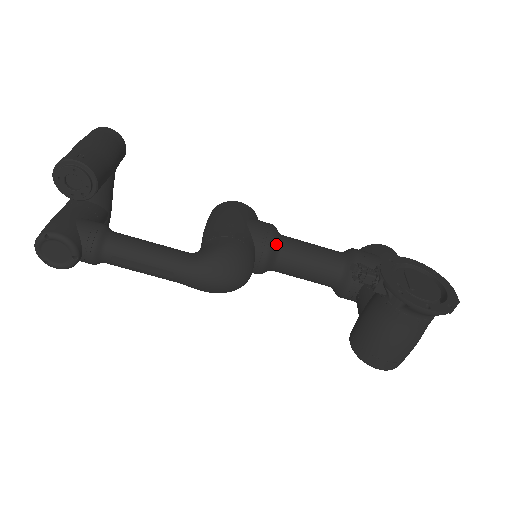
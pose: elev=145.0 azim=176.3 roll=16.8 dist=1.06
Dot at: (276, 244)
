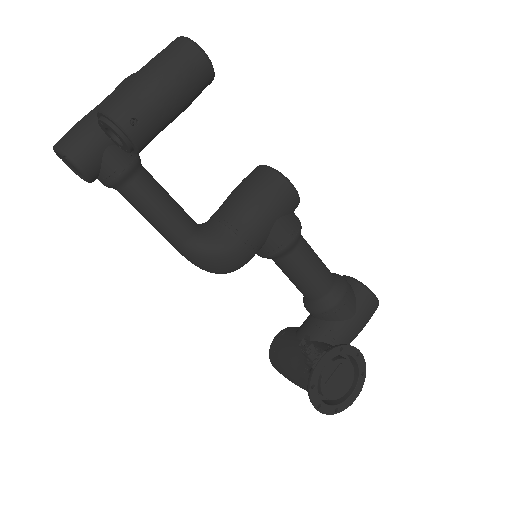
Dot at: (283, 254)
